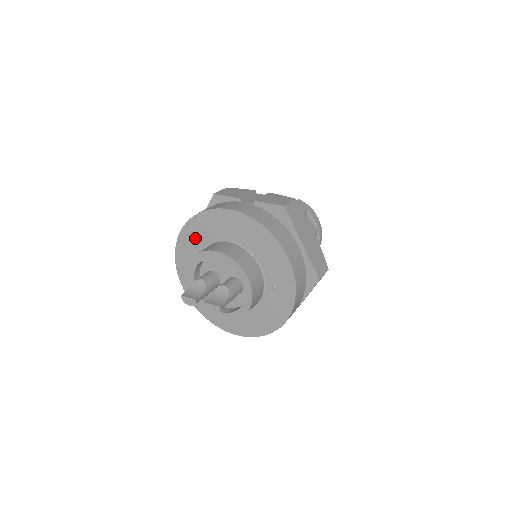
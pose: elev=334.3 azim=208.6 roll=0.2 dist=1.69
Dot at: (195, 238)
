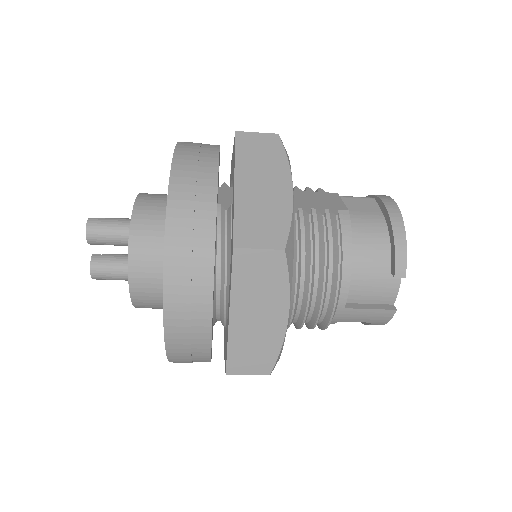
Dot at: occluded
